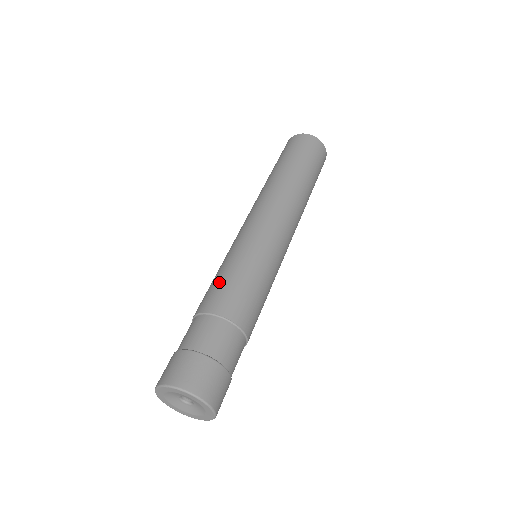
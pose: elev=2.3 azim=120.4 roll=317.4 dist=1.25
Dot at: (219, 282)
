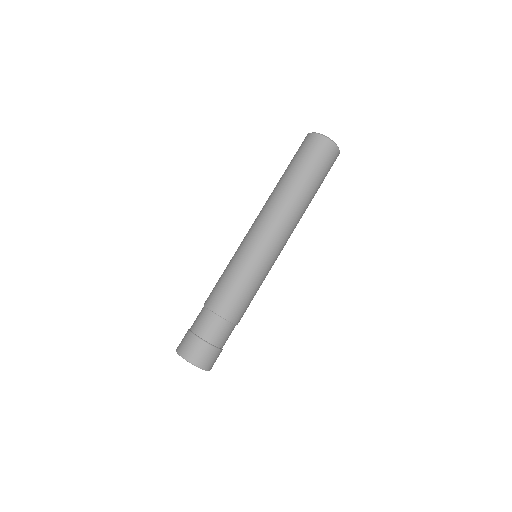
Dot at: (222, 286)
